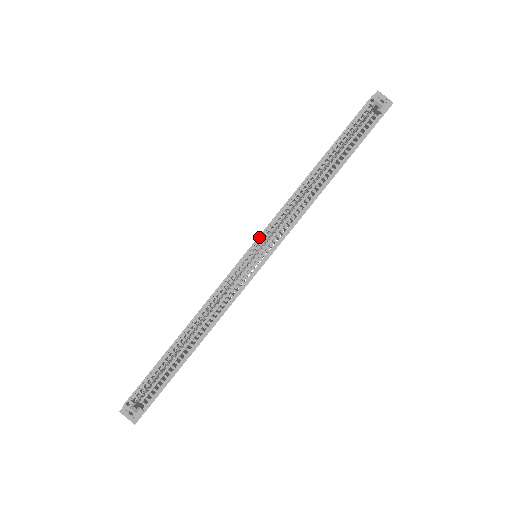
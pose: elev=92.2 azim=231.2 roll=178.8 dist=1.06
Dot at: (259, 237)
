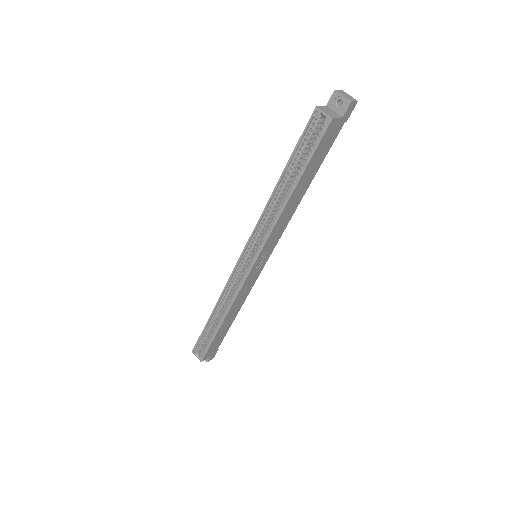
Dot at: (246, 246)
